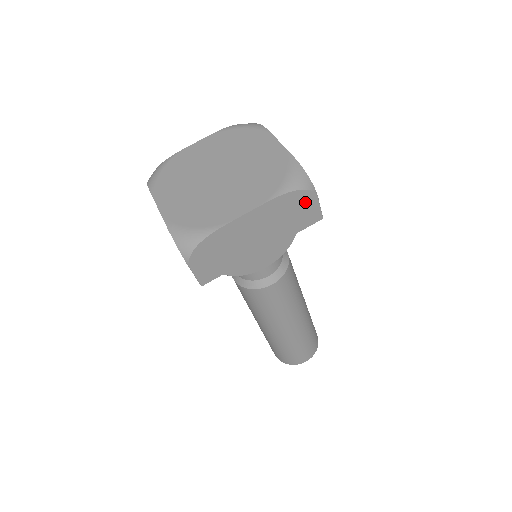
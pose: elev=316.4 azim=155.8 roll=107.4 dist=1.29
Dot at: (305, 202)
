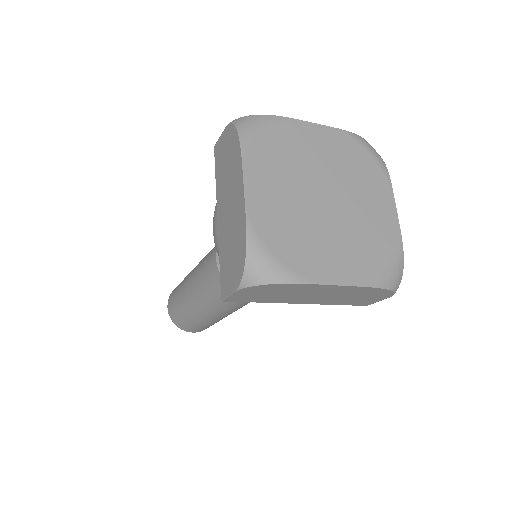
Dot at: (378, 296)
